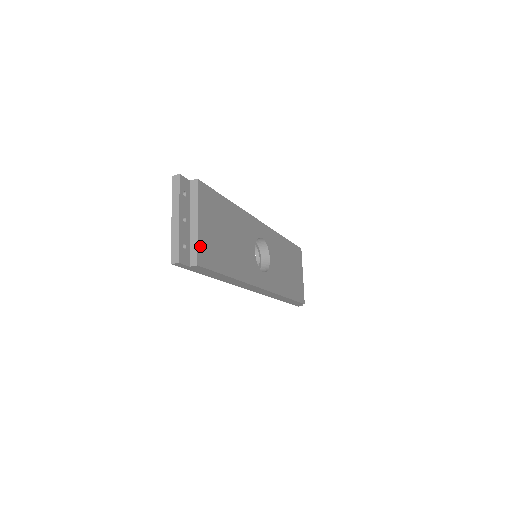
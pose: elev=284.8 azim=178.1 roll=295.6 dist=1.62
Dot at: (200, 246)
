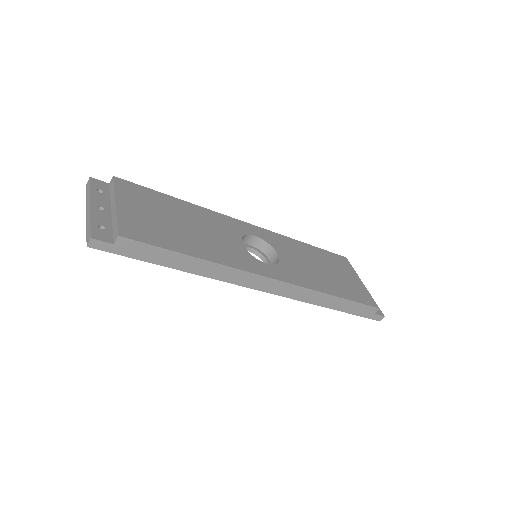
Dot at: (123, 222)
